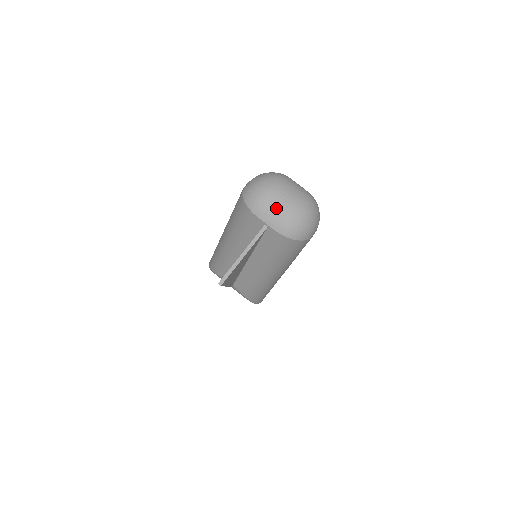
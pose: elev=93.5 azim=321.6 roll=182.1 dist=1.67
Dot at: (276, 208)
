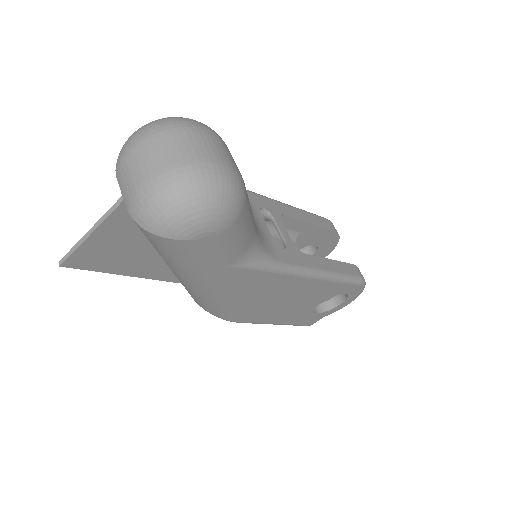
Dot at: (132, 171)
